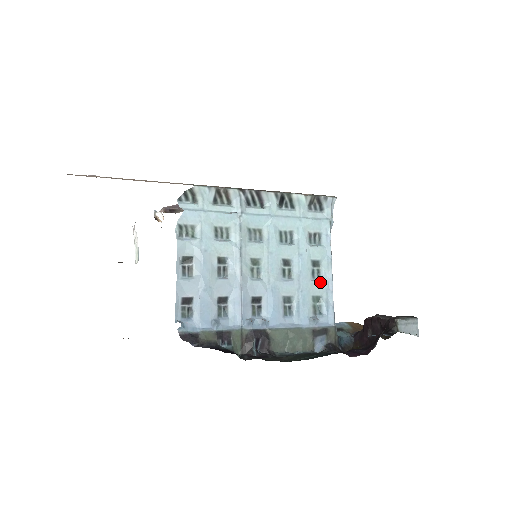
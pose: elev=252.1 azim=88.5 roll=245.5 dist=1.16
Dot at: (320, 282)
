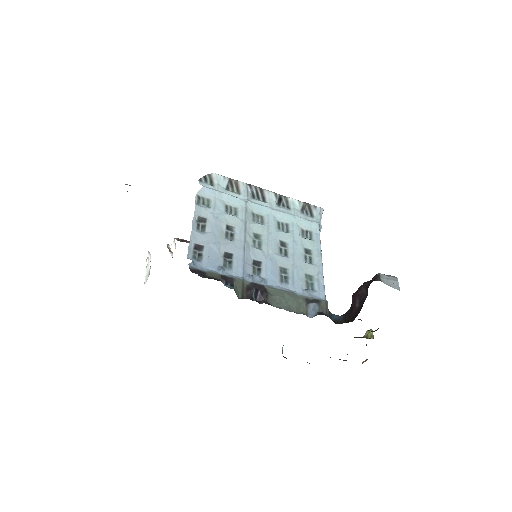
Dot at: (312, 265)
